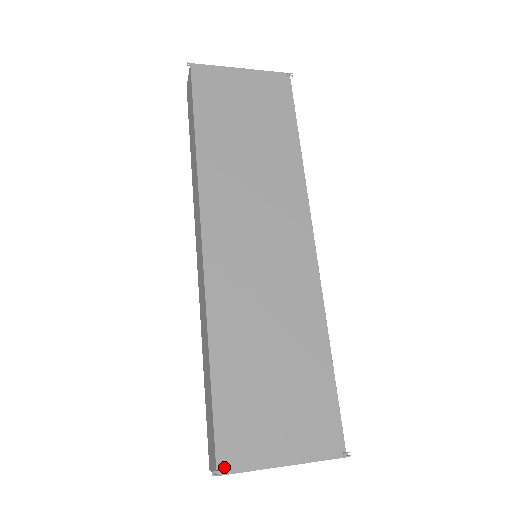
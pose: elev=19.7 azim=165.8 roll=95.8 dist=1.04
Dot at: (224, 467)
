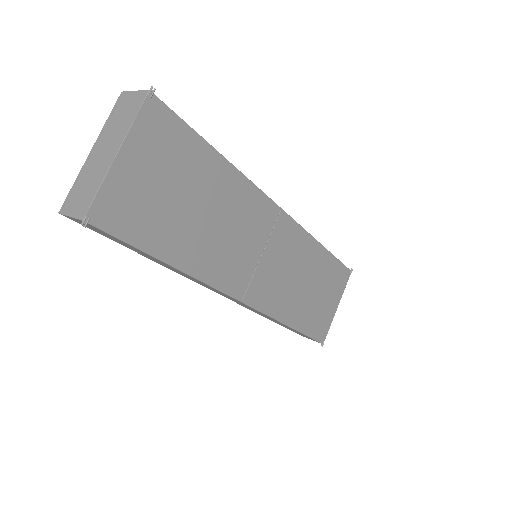
Dot at: (323, 339)
